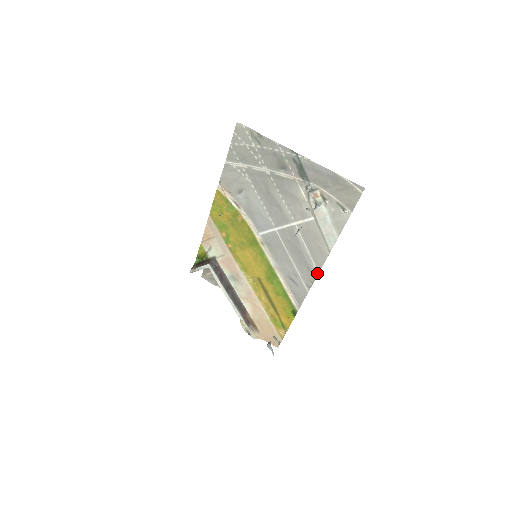
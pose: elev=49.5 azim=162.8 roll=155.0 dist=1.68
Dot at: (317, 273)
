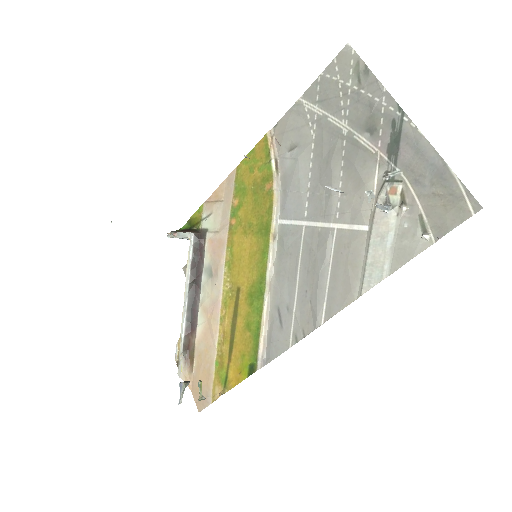
Dot at: (320, 322)
